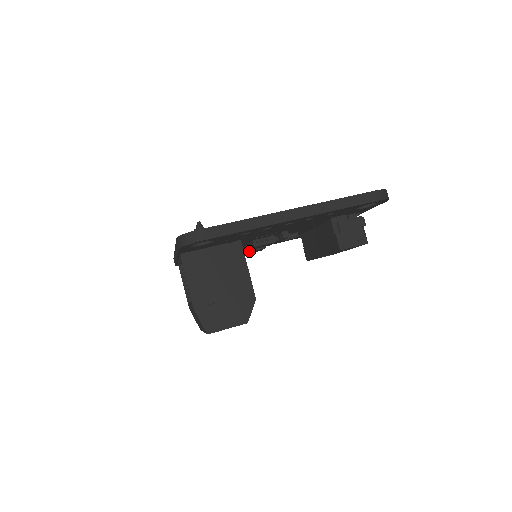
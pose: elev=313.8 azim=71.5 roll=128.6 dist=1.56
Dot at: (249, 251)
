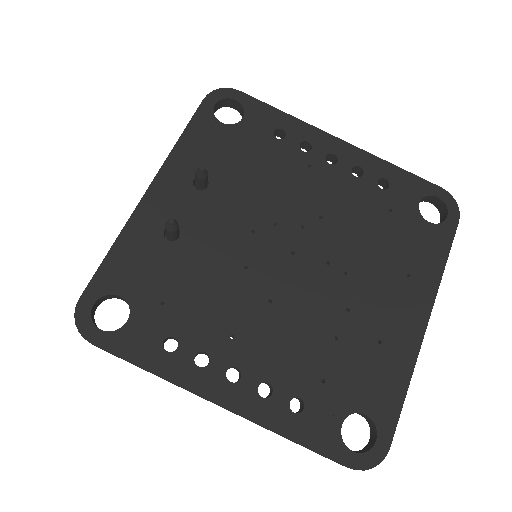
Dot at: occluded
